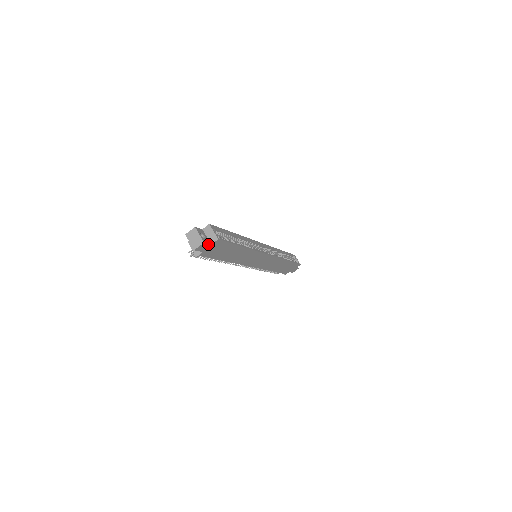
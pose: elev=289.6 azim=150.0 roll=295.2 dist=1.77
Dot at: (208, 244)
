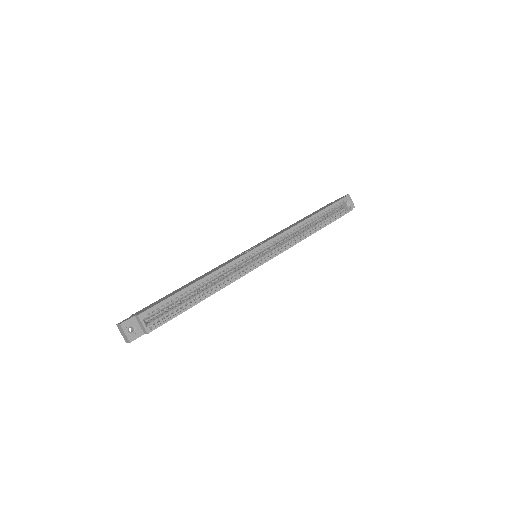
Dot at: (140, 336)
